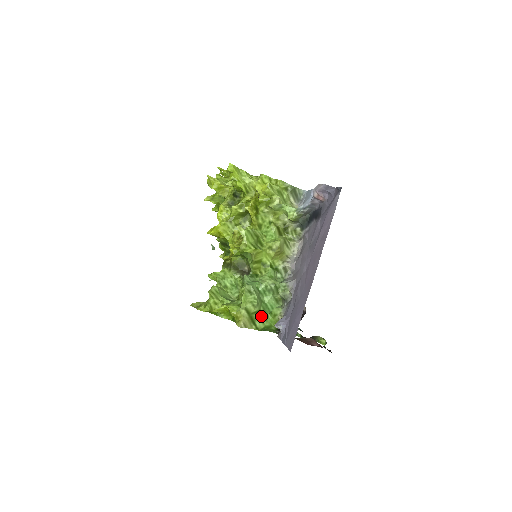
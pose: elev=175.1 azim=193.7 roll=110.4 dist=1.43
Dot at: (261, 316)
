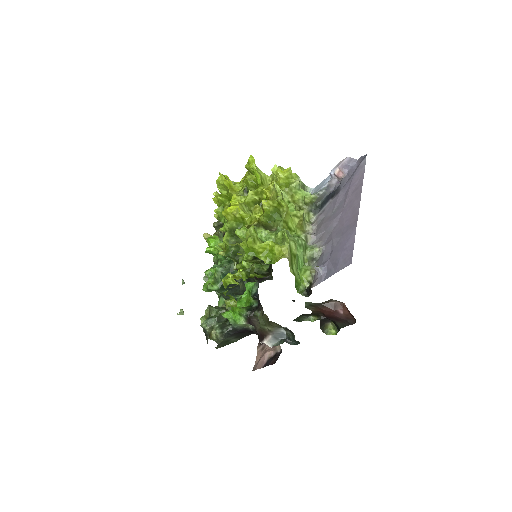
Dot at: (296, 265)
